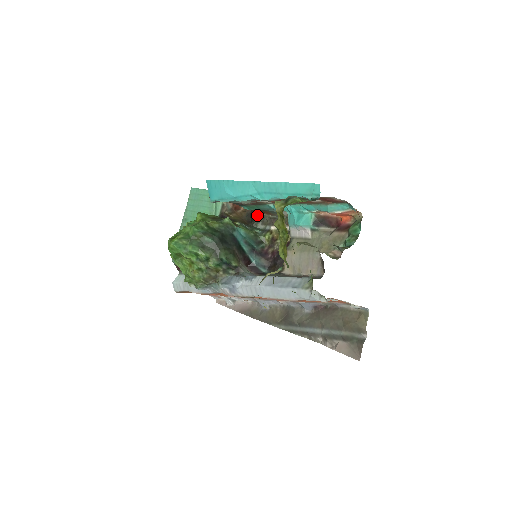
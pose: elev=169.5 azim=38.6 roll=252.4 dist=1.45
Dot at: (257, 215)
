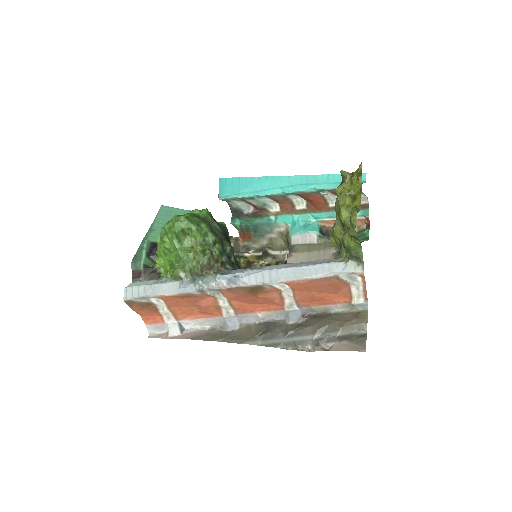
Dot at: occluded
